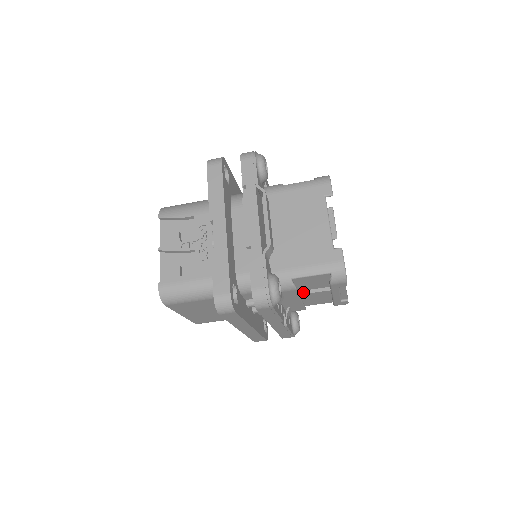
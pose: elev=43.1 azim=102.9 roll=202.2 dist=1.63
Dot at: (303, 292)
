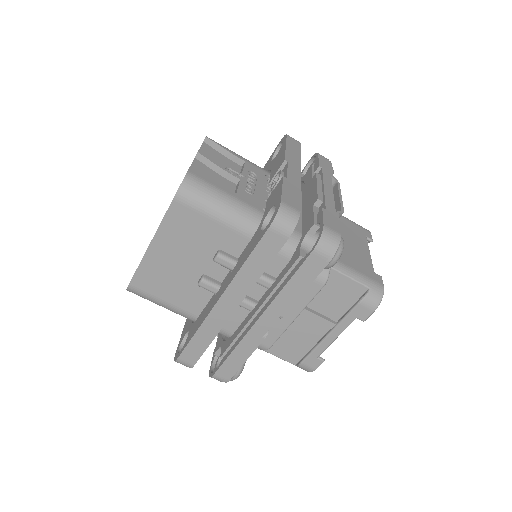
Dot at: (307, 308)
